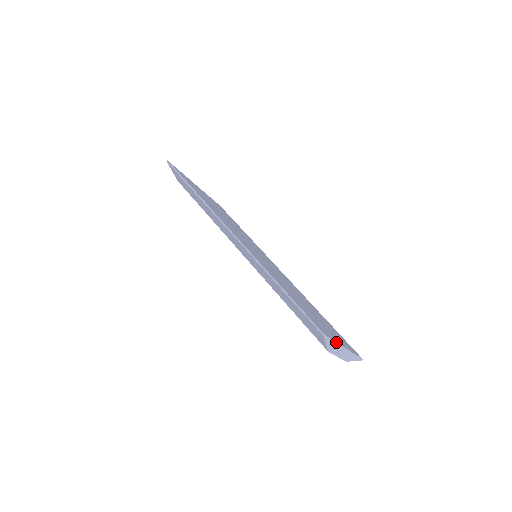
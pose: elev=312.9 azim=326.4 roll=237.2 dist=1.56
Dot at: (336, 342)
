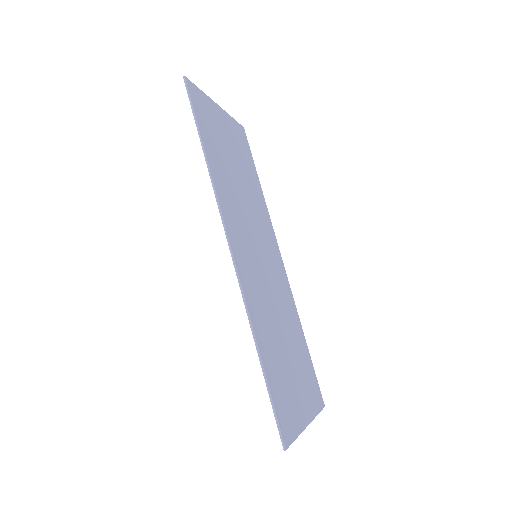
Dot at: occluded
